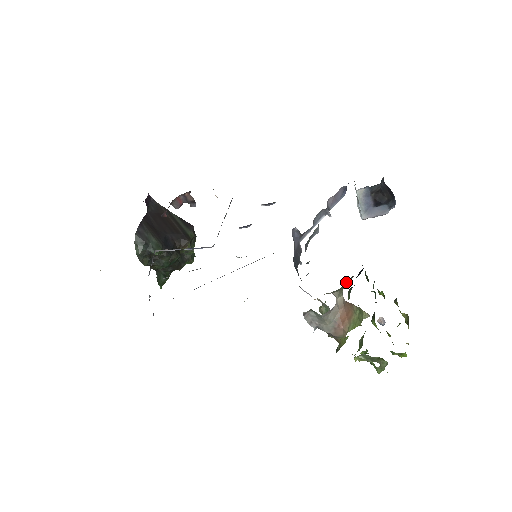
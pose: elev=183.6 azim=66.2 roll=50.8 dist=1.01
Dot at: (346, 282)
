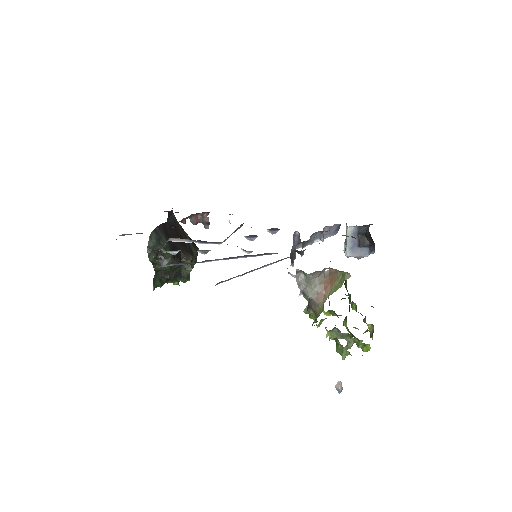
Dot at: occluded
